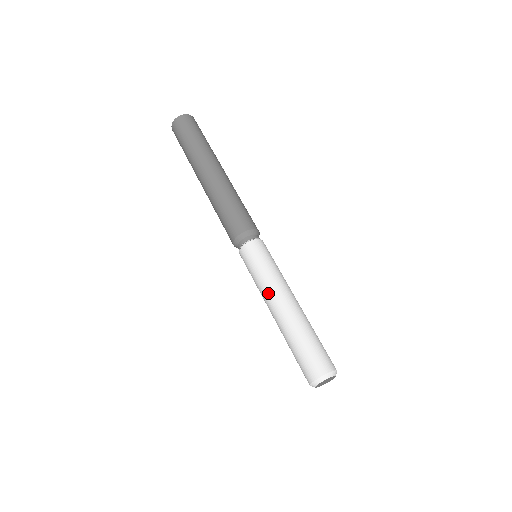
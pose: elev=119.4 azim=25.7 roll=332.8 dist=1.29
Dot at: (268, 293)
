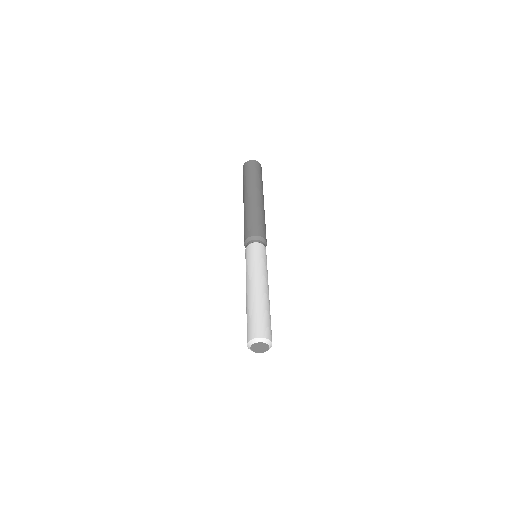
Dot at: (254, 275)
